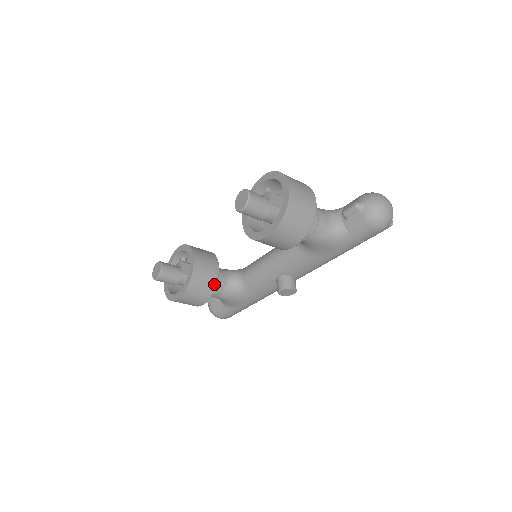
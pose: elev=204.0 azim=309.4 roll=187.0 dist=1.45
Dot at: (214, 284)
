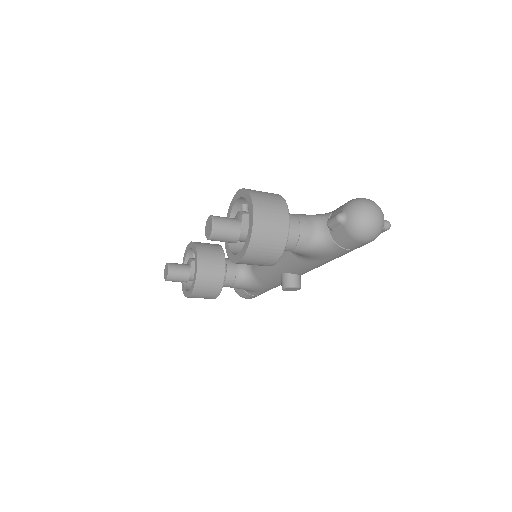
Dot at: (221, 282)
